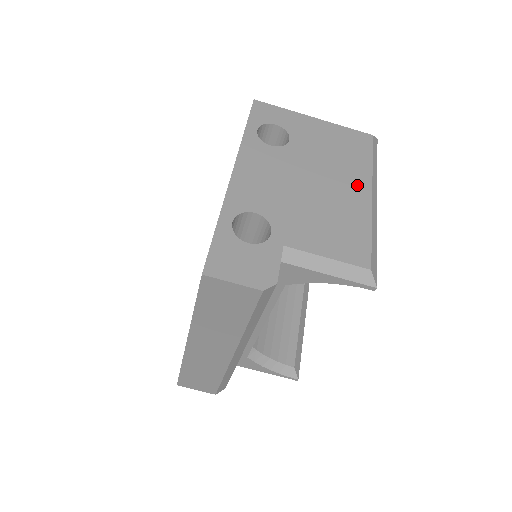
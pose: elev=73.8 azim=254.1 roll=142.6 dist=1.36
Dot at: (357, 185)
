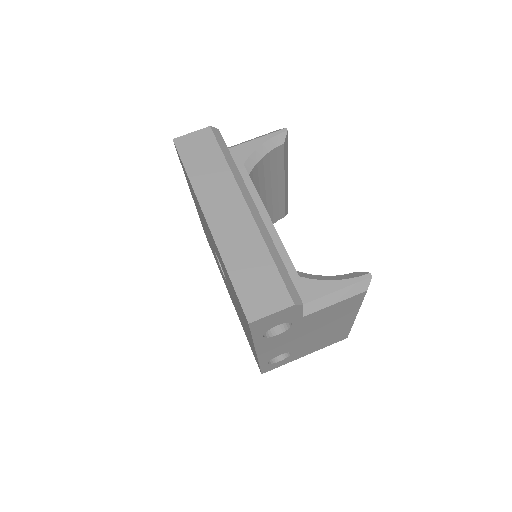
Dot at: occluded
